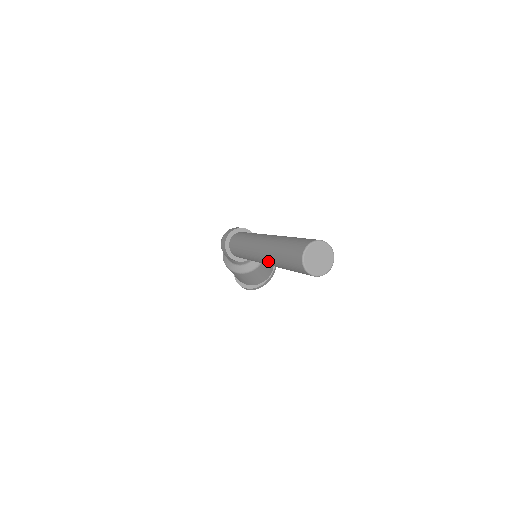
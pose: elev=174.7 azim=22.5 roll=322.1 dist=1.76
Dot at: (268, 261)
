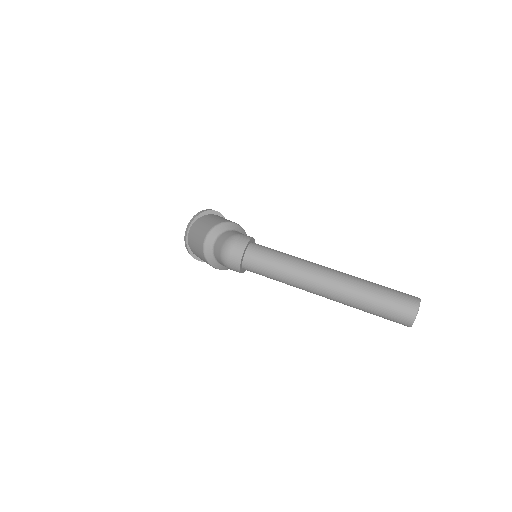
Dot at: occluded
